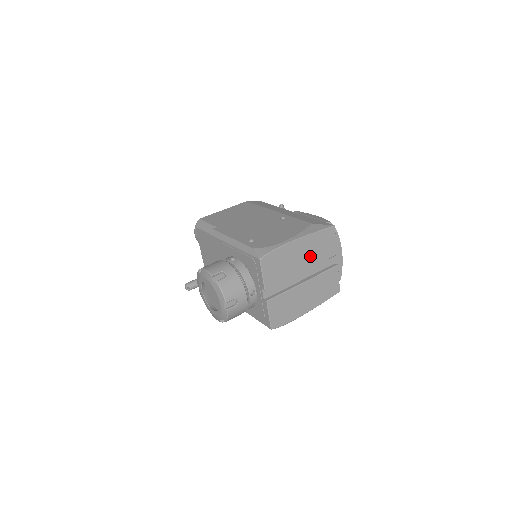
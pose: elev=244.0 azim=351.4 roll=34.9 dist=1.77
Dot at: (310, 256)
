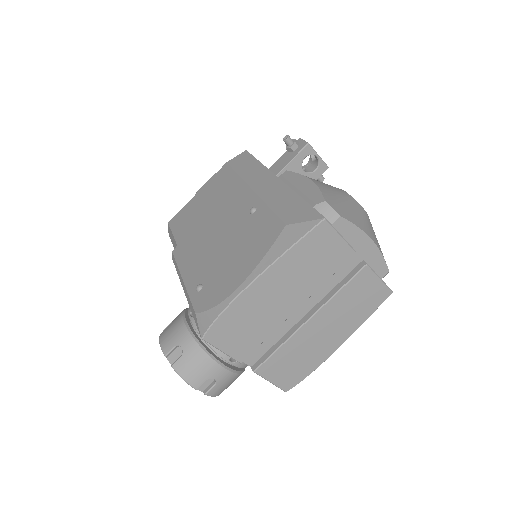
Dot at: (298, 284)
